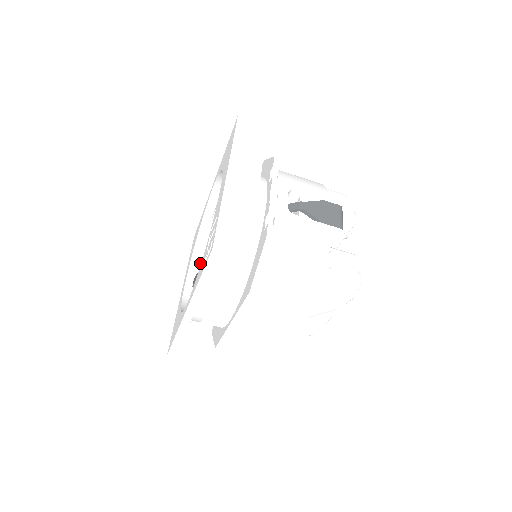
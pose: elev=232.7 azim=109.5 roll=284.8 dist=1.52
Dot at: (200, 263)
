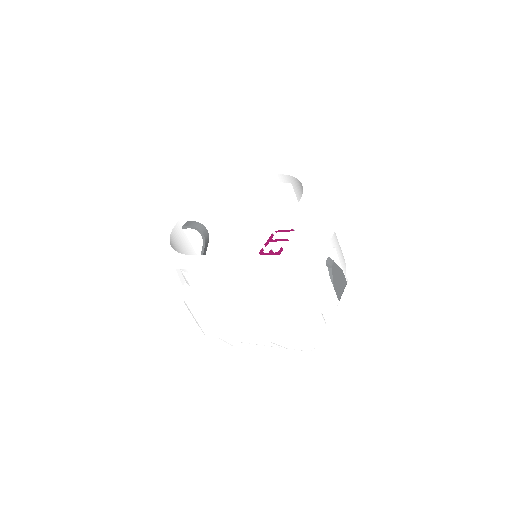
Dot at: (200, 213)
